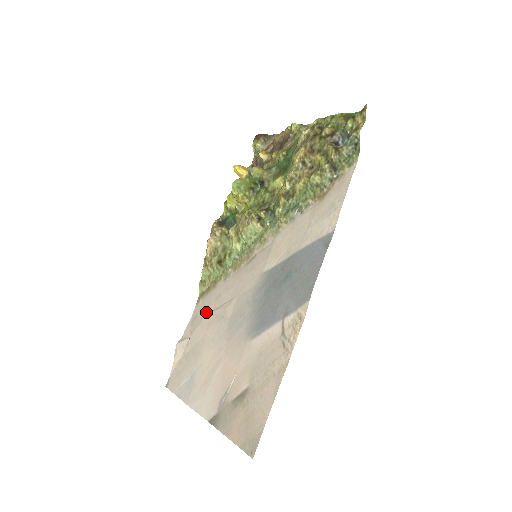
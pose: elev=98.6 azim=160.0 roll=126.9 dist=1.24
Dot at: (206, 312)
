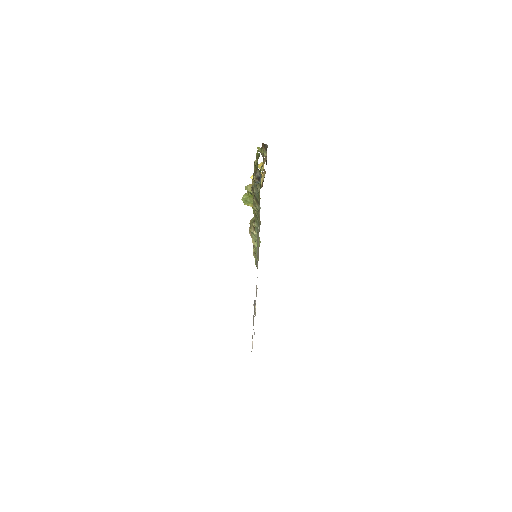
Dot at: occluded
